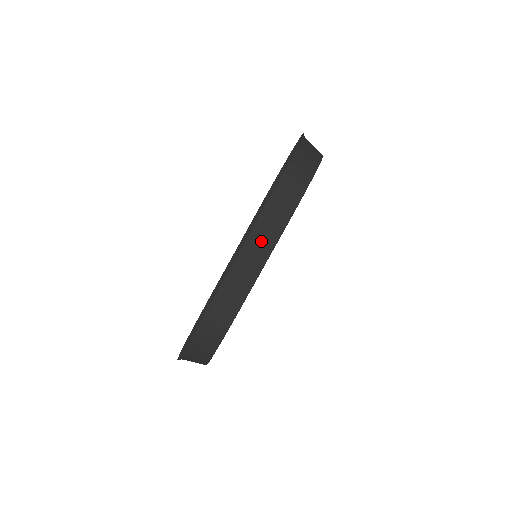
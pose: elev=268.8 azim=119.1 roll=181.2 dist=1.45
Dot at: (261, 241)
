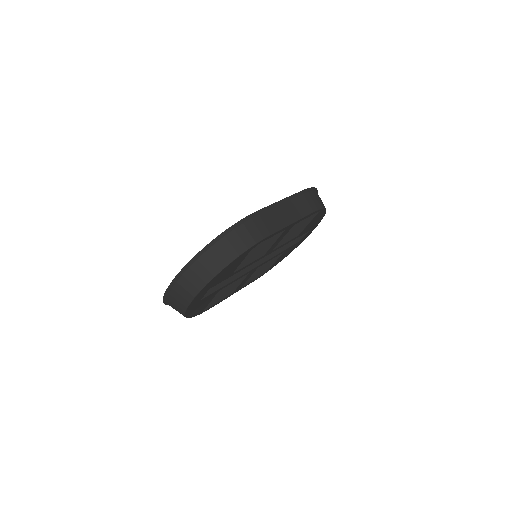
Dot at: (296, 209)
